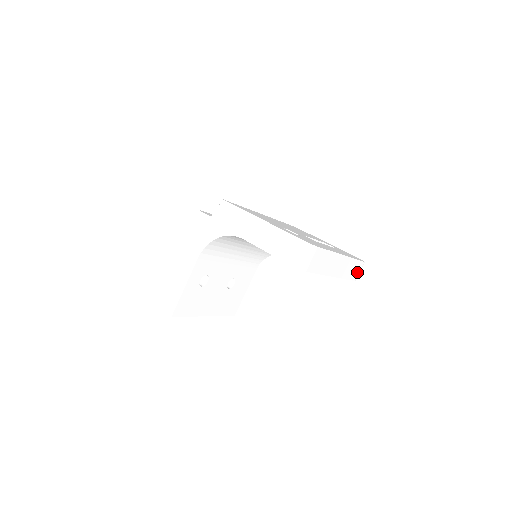
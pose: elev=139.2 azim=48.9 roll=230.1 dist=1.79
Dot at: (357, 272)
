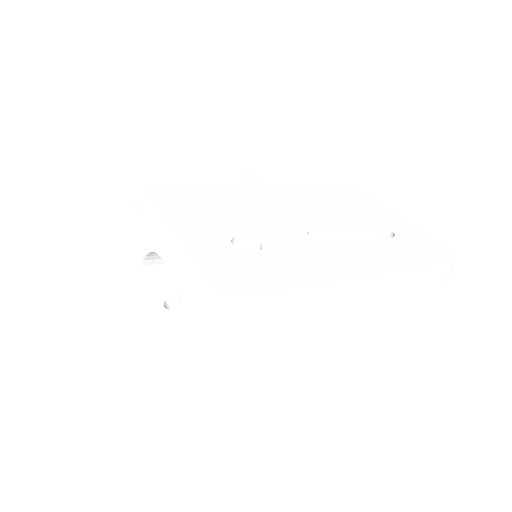
Dot at: (435, 282)
